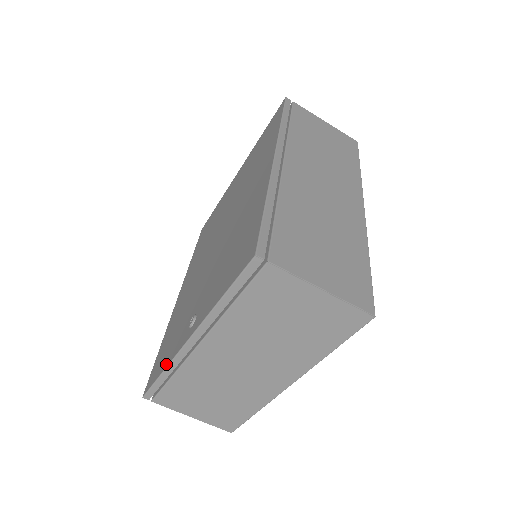
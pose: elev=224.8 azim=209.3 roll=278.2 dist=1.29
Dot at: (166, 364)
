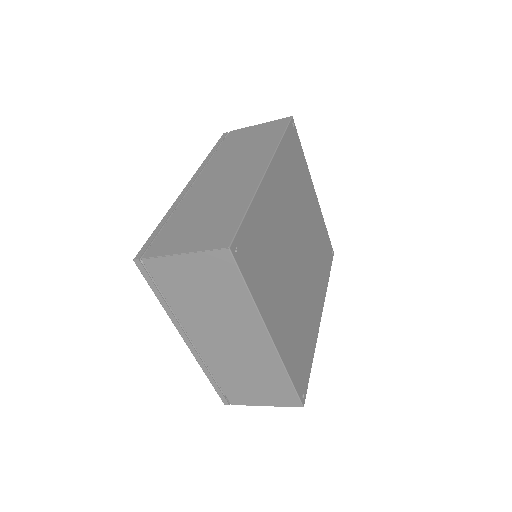
Dot at: occluded
